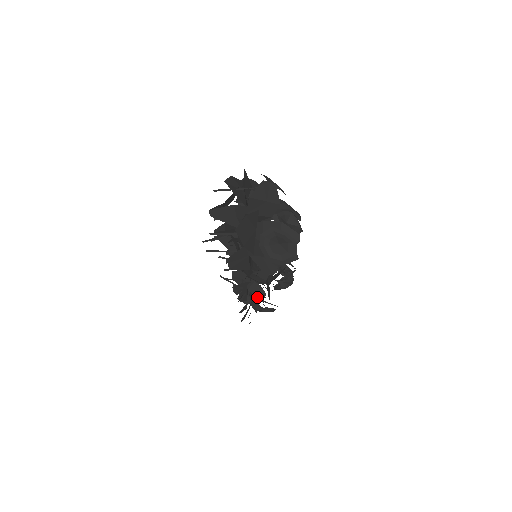
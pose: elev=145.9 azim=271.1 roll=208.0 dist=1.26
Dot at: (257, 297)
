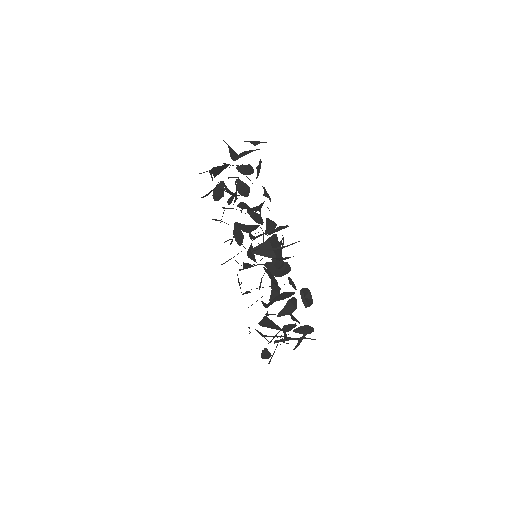
Dot at: occluded
